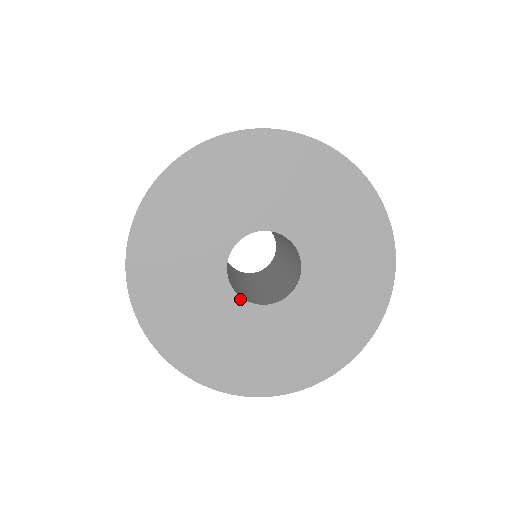
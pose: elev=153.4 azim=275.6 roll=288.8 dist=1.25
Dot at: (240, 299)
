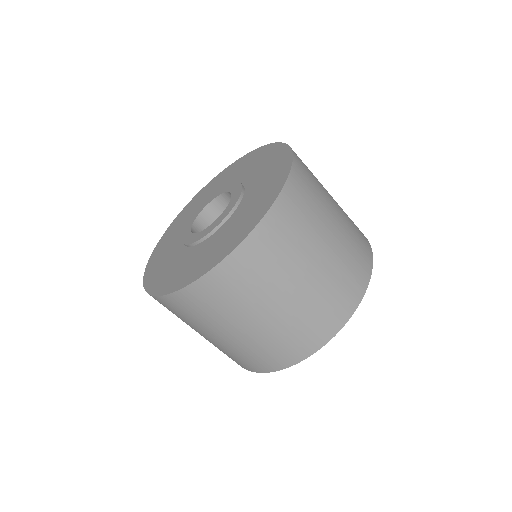
Dot at: occluded
